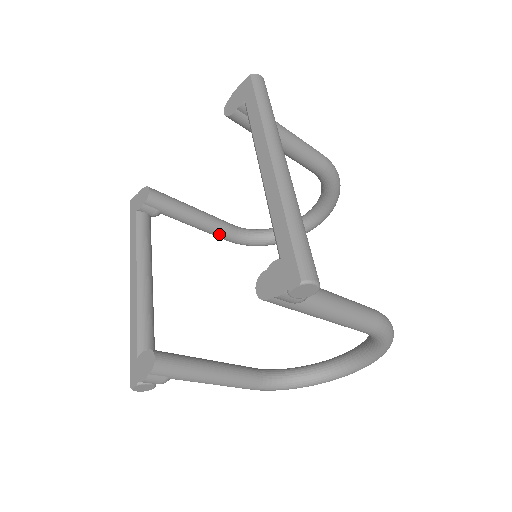
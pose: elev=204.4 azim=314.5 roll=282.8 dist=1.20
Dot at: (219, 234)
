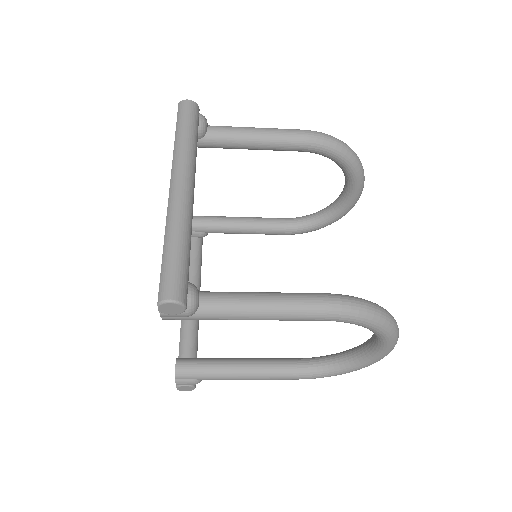
Dot at: (269, 232)
